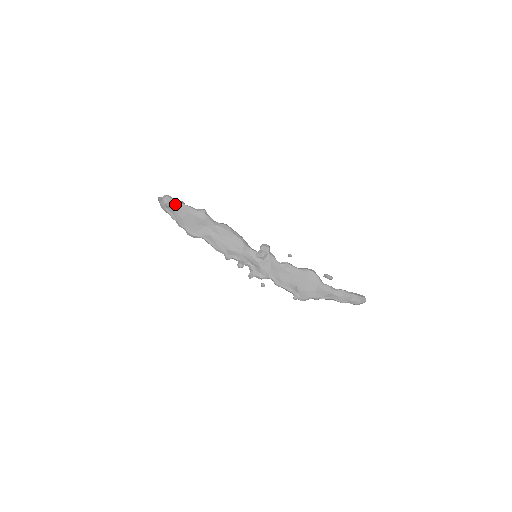
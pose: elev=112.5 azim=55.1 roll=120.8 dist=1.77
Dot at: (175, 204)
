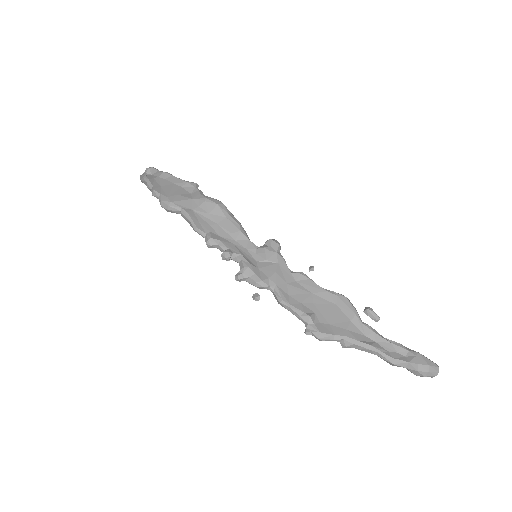
Dot at: (159, 174)
